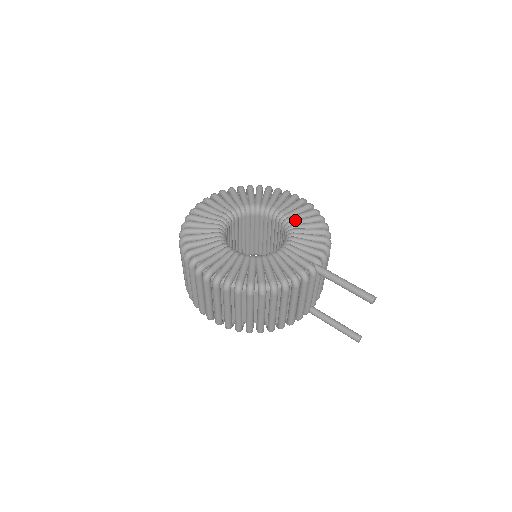
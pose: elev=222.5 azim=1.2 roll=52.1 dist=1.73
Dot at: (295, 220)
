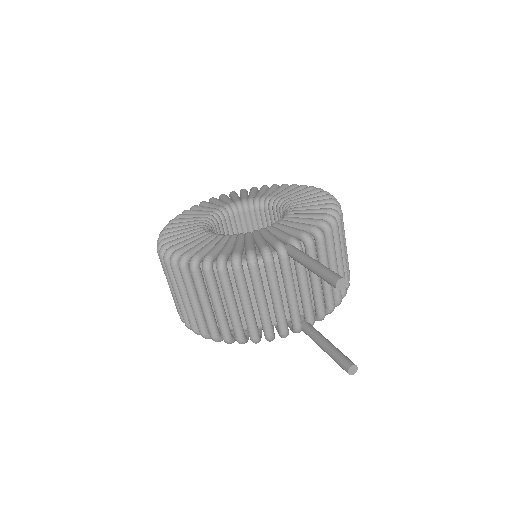
Dot at: (297, 207)
